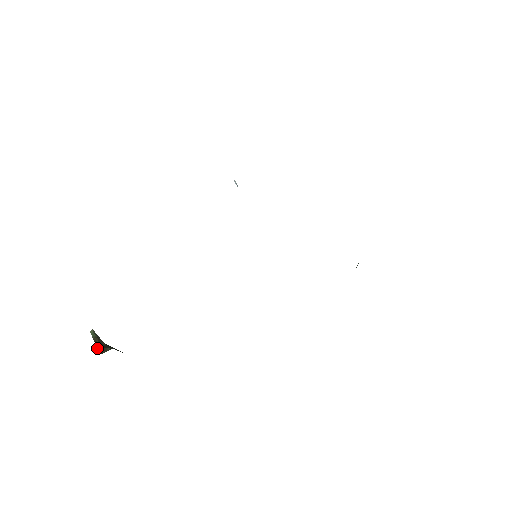
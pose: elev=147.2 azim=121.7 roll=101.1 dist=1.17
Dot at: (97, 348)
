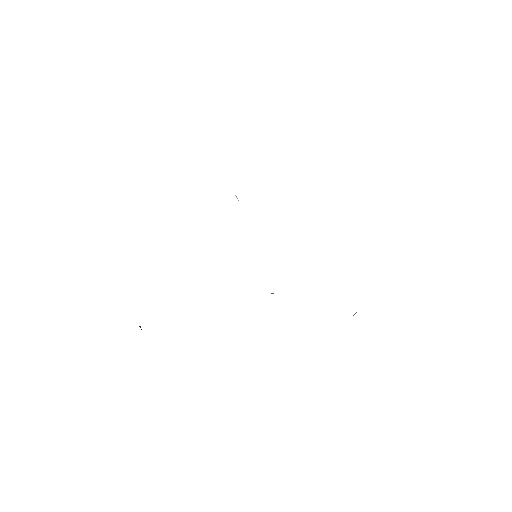
Dot at: occluded
